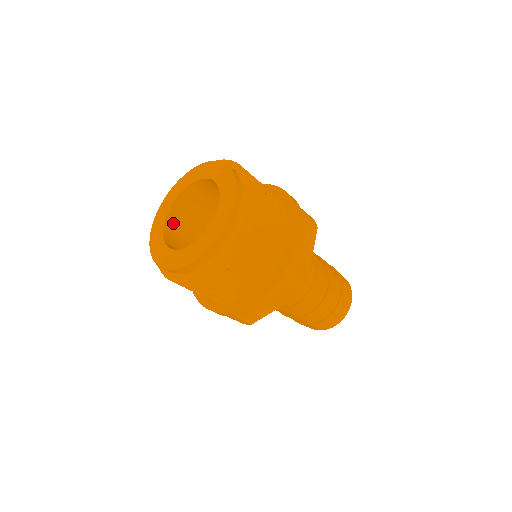
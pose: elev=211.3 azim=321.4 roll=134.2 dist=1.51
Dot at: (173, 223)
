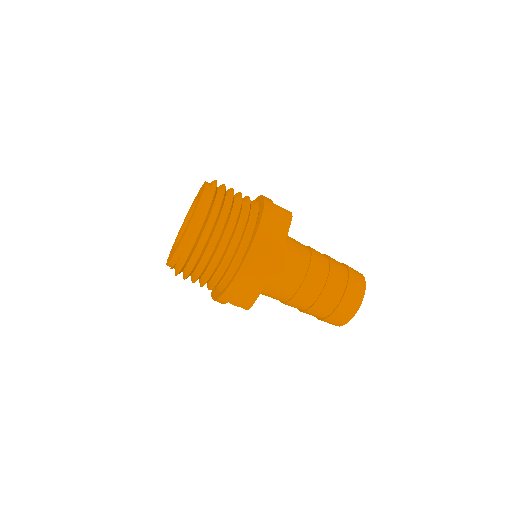
Dot at: occluded
